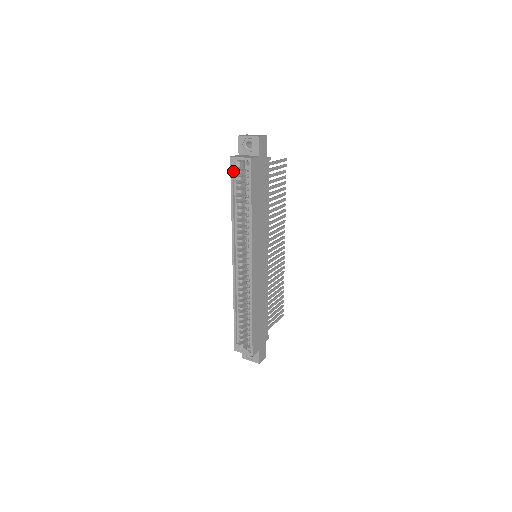
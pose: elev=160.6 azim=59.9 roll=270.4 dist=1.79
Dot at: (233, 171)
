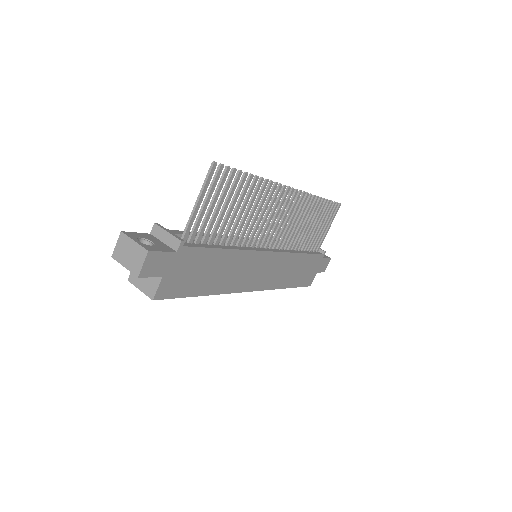
Dot at: occluded
